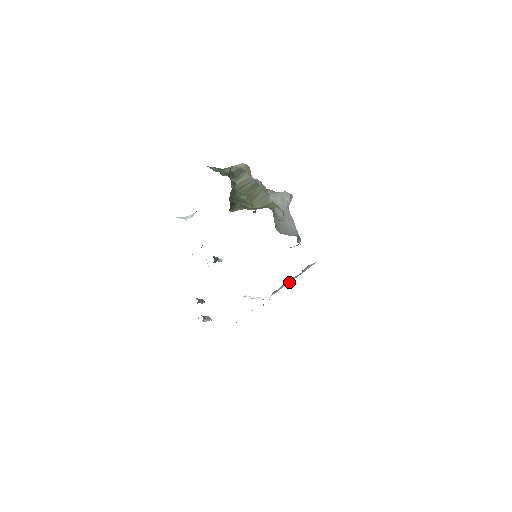
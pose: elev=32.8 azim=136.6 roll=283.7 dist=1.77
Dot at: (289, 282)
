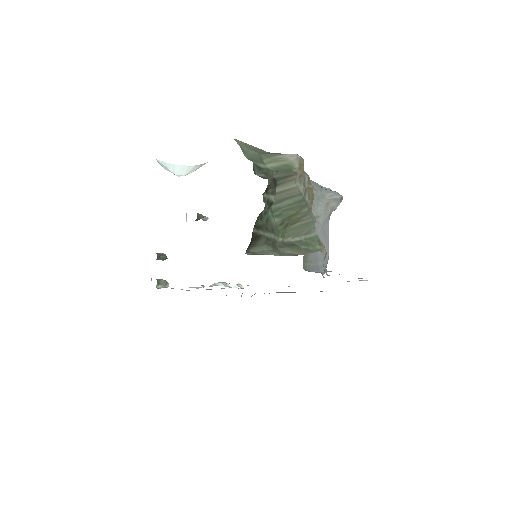
Dot at: (285, 292)
